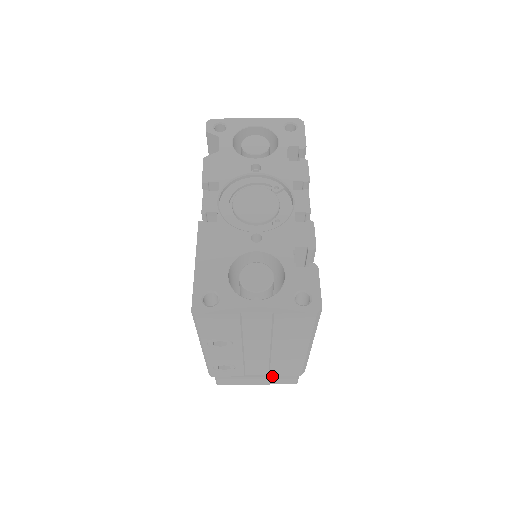
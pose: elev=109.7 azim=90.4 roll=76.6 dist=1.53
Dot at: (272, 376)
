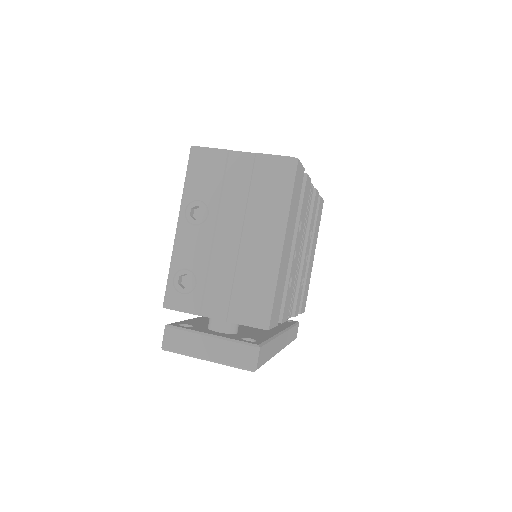
Dot at: (229, 338)
